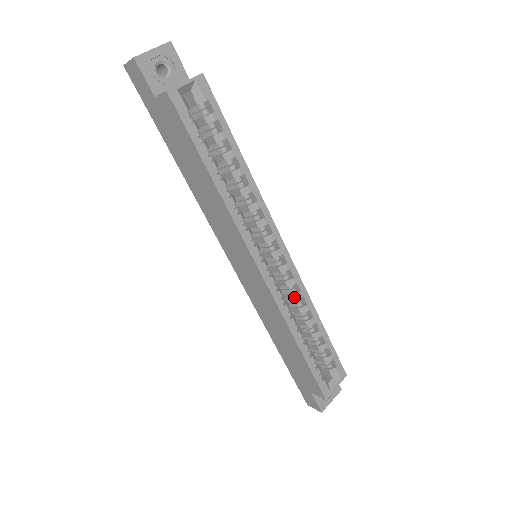
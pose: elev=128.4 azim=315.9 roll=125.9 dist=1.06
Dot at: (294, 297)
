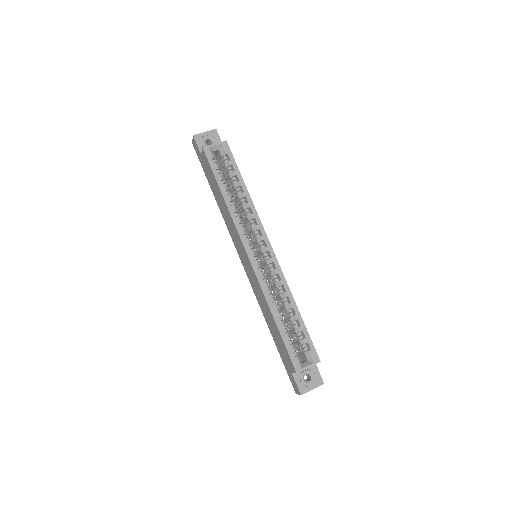
Dot at: (277, 285)
